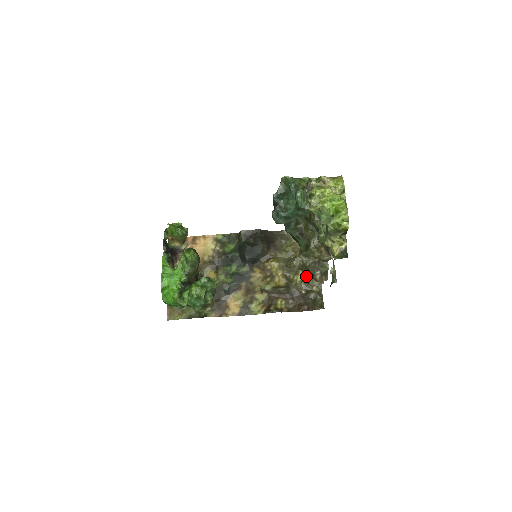
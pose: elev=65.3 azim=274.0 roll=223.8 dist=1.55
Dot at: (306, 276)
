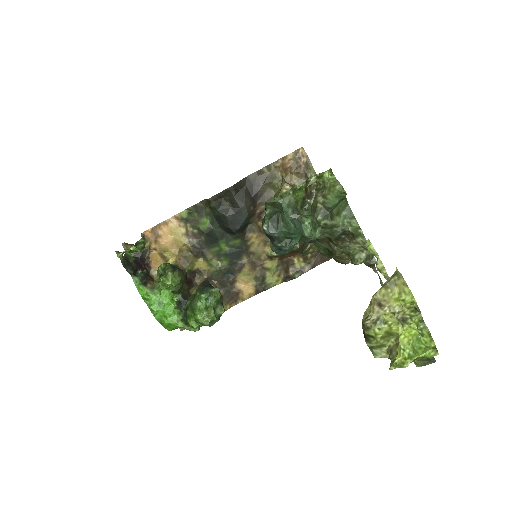
Dot at: occluded
